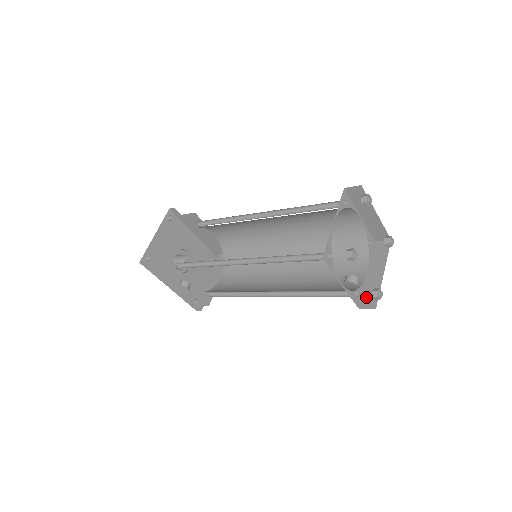
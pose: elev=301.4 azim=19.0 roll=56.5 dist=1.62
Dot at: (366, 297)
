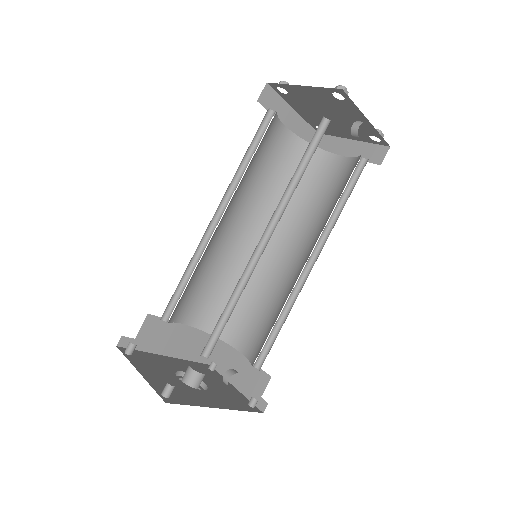
Dot at: (371, 157)
